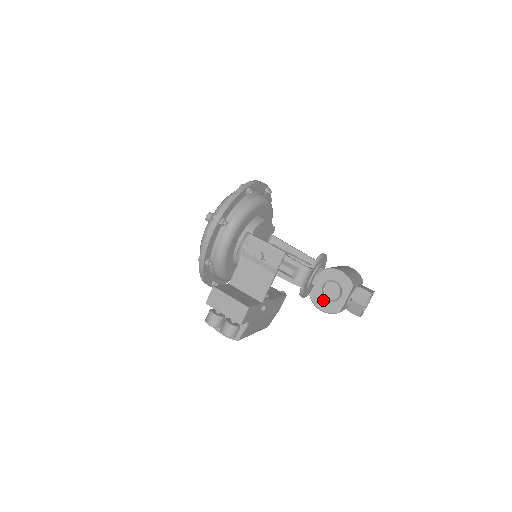
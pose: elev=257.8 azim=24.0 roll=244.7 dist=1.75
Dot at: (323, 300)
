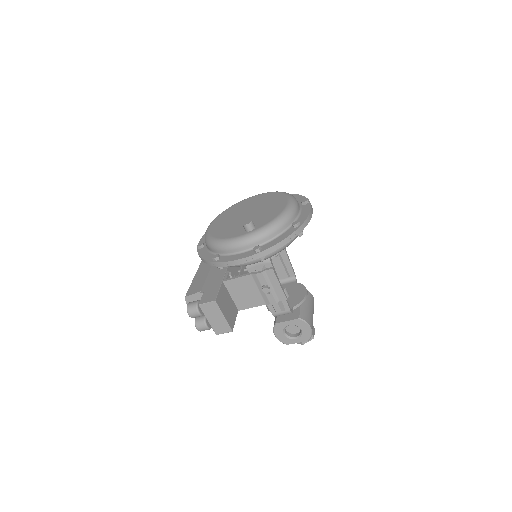
Dot at: (282, 332)
